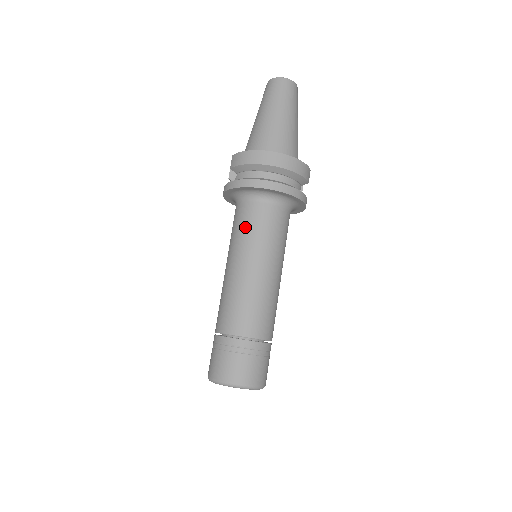
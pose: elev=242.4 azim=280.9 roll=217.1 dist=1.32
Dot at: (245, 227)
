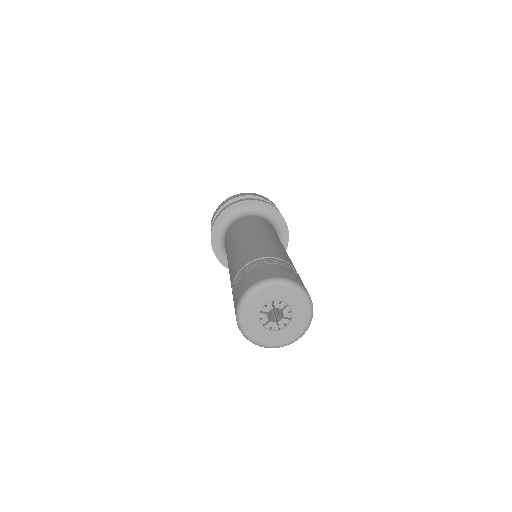
Dot at: (232, 232)
